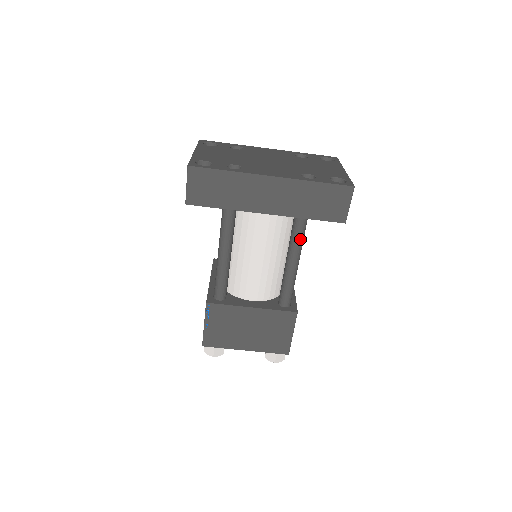
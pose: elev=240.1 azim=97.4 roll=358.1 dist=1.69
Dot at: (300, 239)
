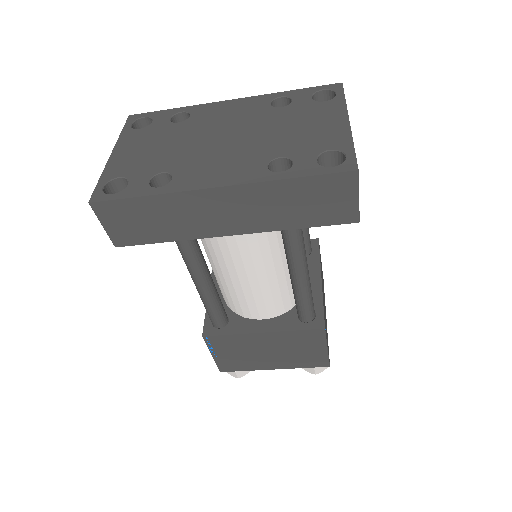
Dot at: (297, 249)
